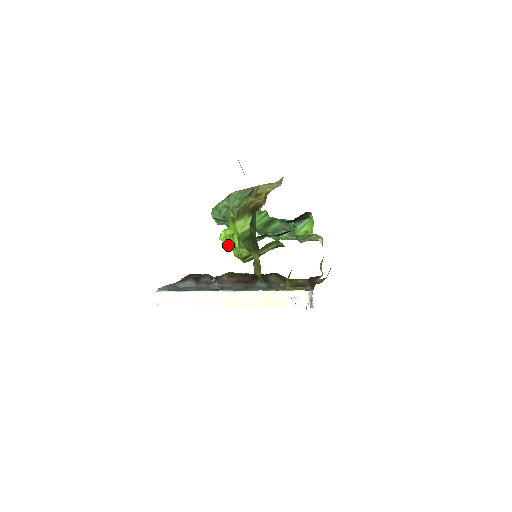
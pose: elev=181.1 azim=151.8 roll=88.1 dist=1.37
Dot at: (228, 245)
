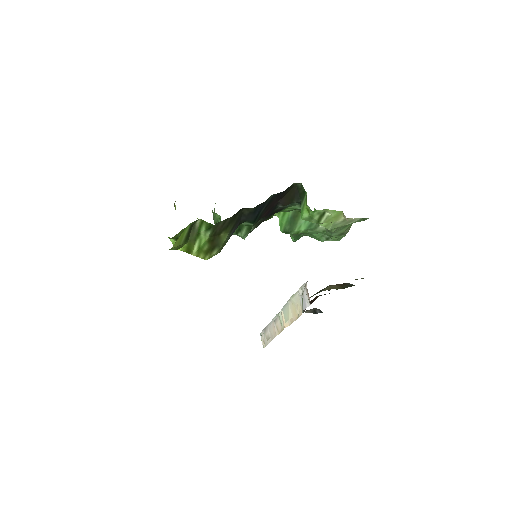
Dot at: occluded
